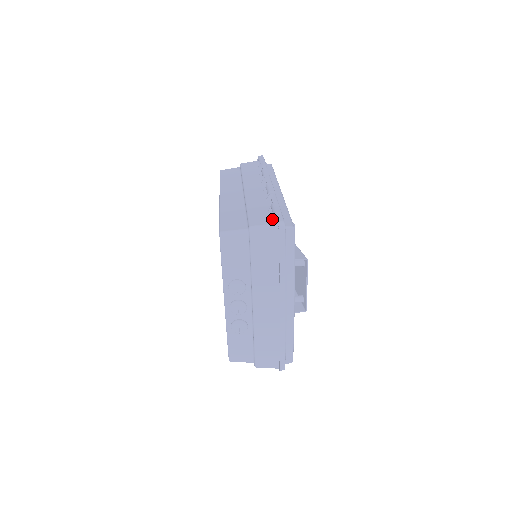
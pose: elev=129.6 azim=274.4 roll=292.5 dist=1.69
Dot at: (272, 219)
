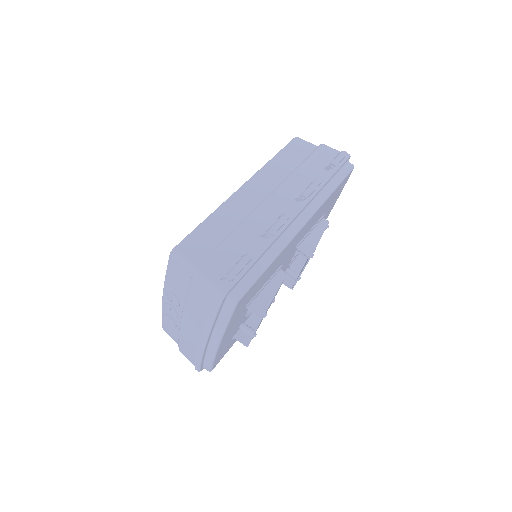
Dot at: (222, 277)
